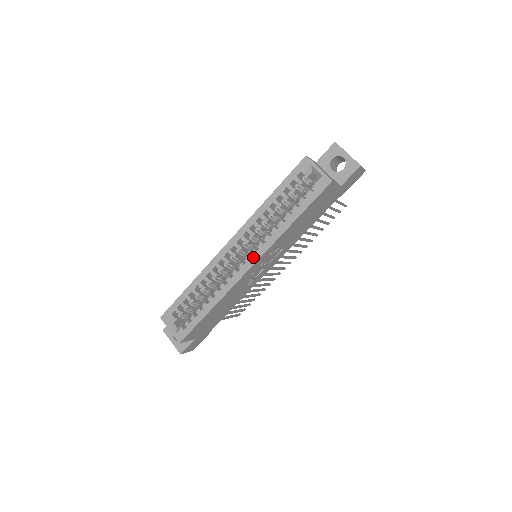
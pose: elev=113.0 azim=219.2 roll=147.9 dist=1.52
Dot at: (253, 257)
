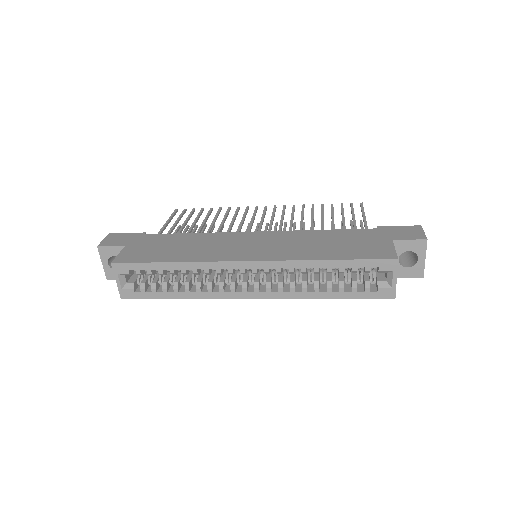
Dot at: (263, 293)
